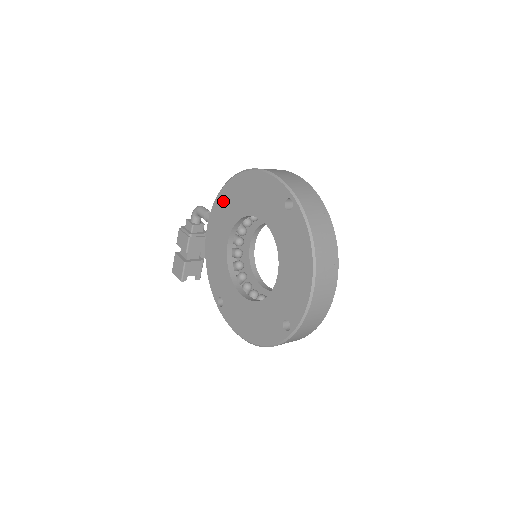
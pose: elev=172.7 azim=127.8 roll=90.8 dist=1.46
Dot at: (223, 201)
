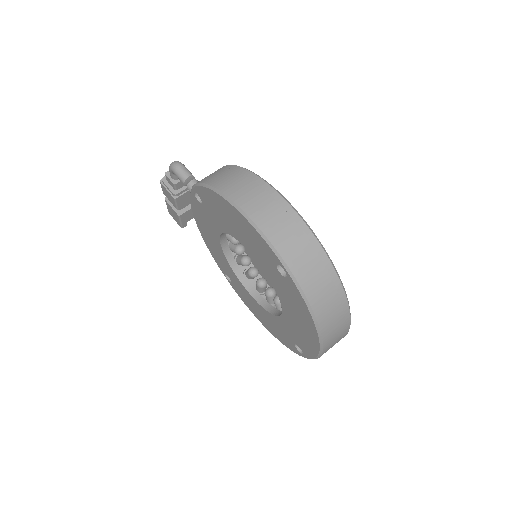
Dot at: (201, 200)
